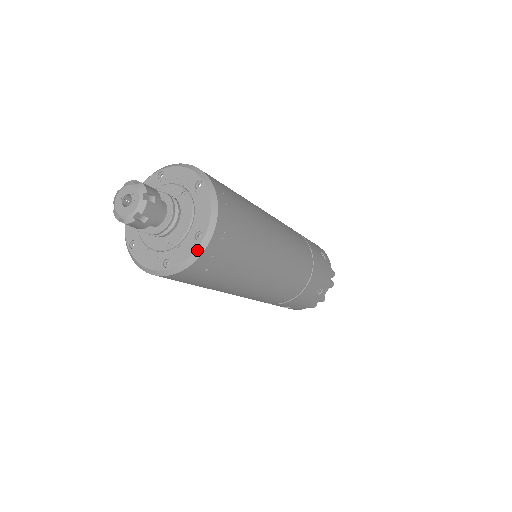
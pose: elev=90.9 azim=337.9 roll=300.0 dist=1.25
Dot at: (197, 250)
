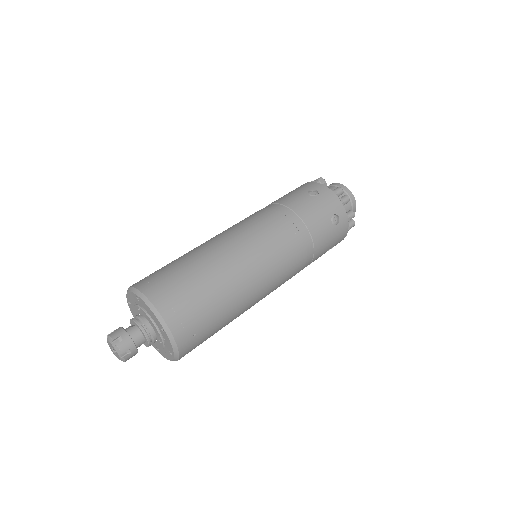
Dot at: (169, 338)
